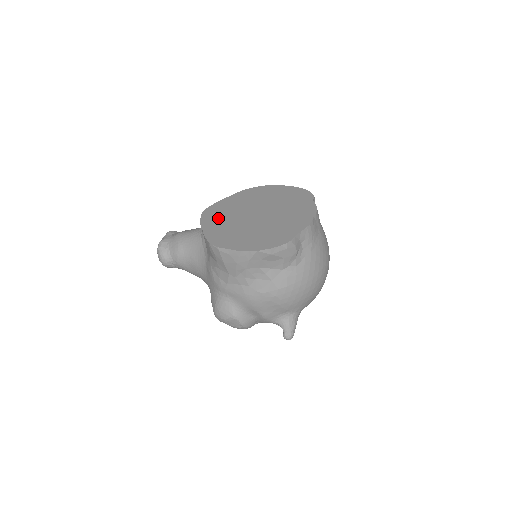
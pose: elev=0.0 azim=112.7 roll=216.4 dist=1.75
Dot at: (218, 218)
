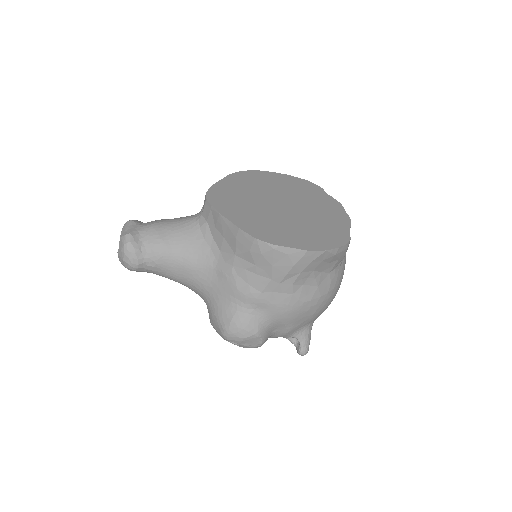
Dot at: (236, 206)
